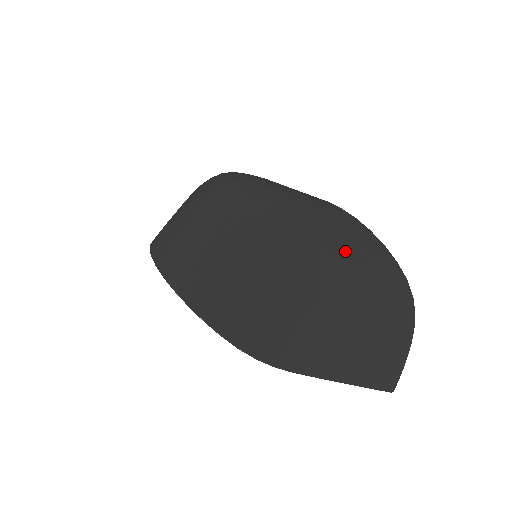
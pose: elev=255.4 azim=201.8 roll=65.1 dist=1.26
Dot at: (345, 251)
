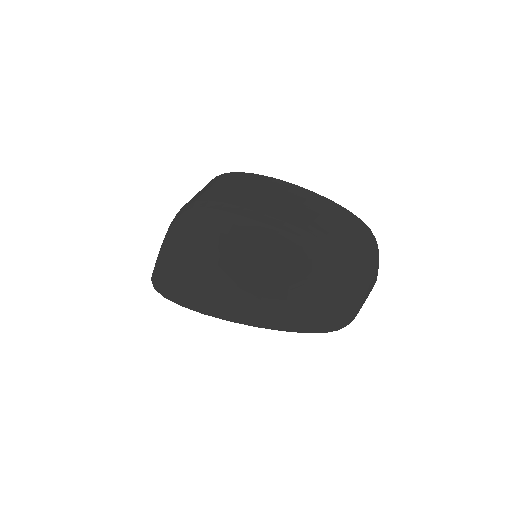
Dot at: (339, 233)
